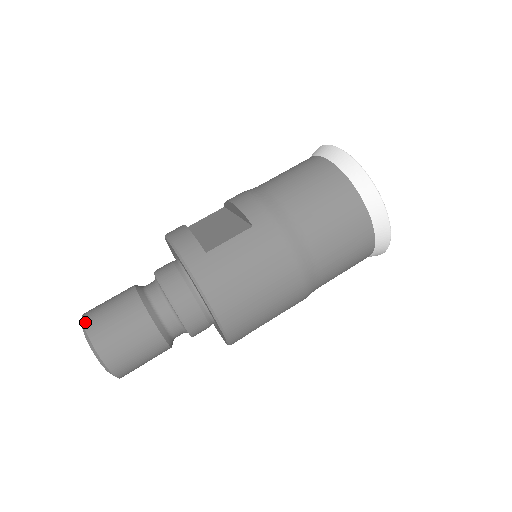
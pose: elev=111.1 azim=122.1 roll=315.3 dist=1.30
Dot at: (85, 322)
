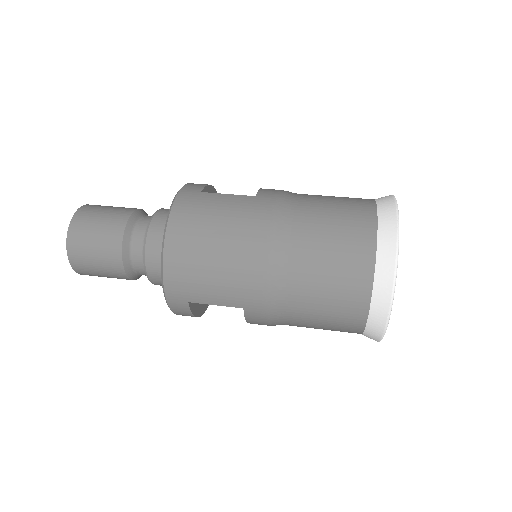
Dot at: (88, 204)
